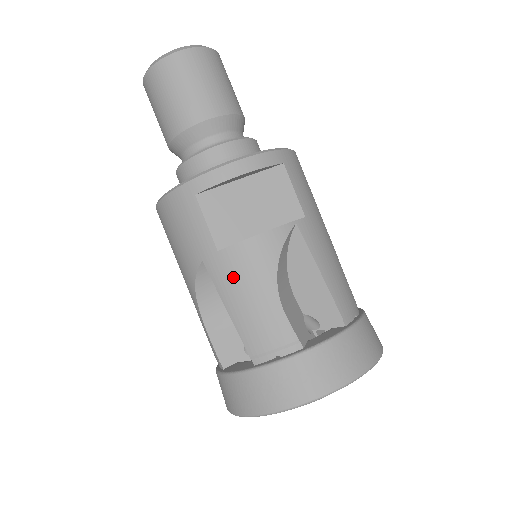
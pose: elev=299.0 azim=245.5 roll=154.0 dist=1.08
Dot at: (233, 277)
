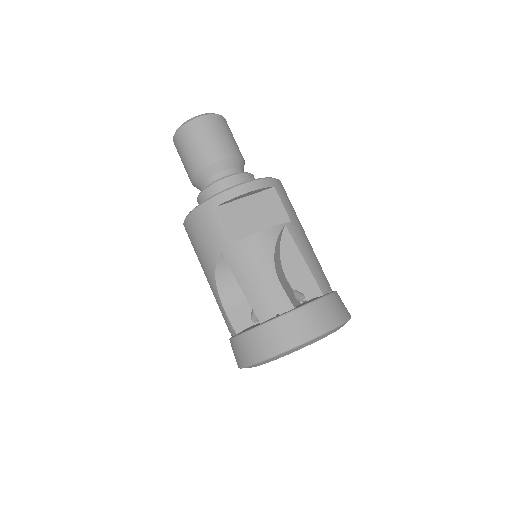
Dot at: (244, 261)
